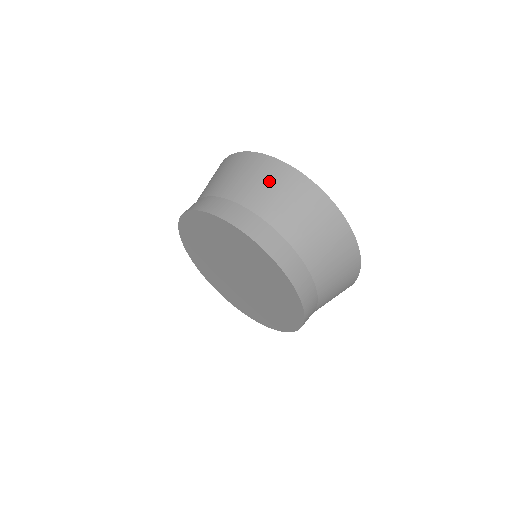
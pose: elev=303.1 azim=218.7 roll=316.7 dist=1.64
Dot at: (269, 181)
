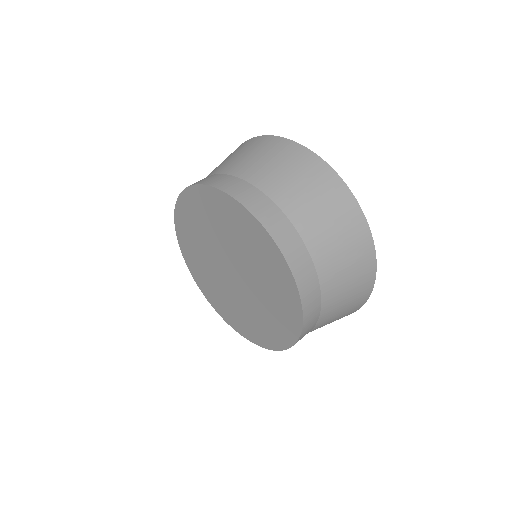
Dot at: (295, 170)
